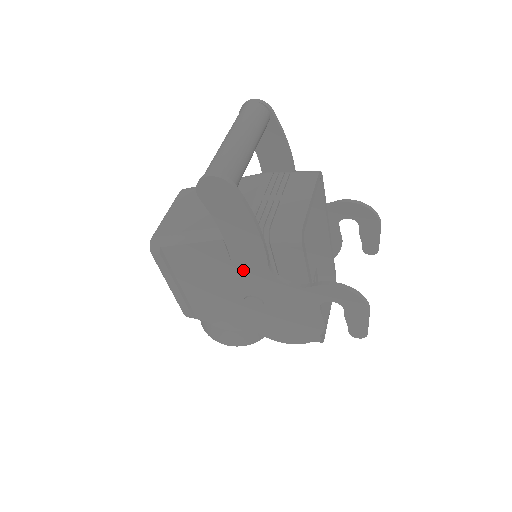
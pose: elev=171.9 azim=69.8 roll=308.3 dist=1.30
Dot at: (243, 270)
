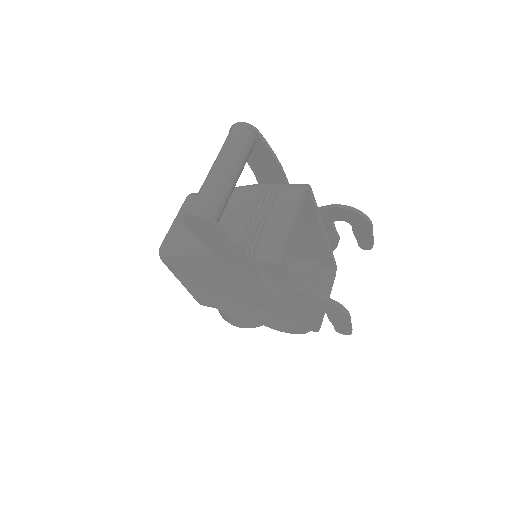
Dot at: (236, 280)
